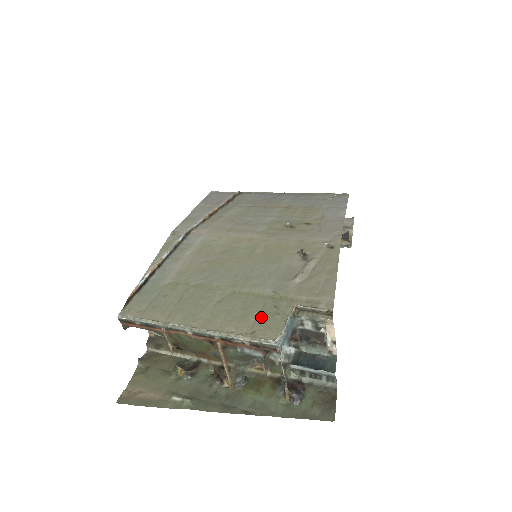
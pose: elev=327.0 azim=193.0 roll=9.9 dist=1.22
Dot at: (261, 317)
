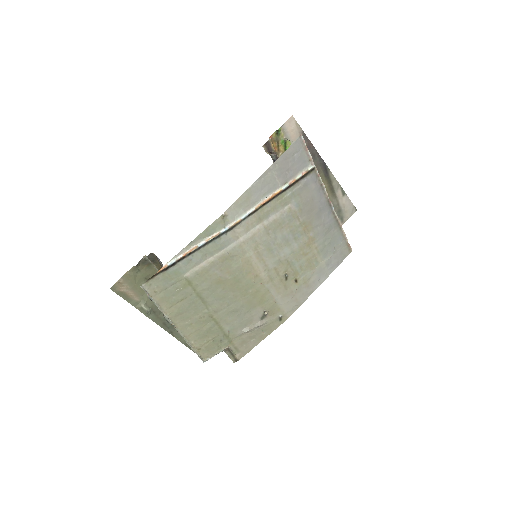
Dot at: (210, 343)
